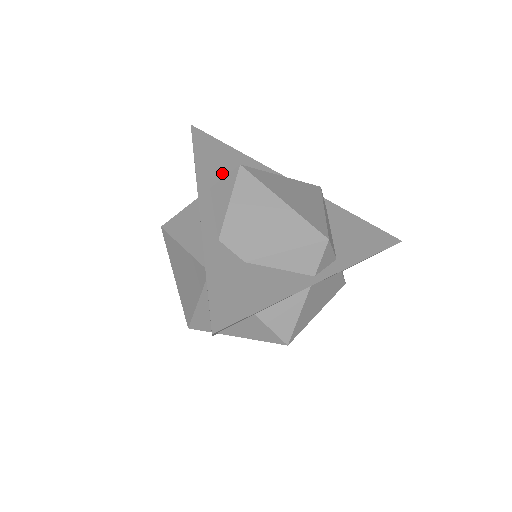
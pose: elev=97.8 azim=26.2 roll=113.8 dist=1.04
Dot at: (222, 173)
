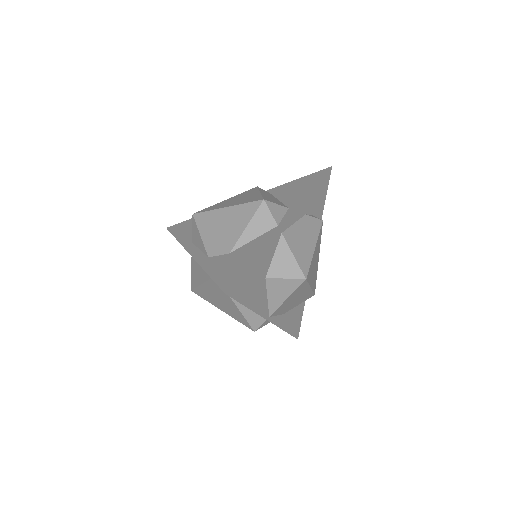
Dot at: occluded
